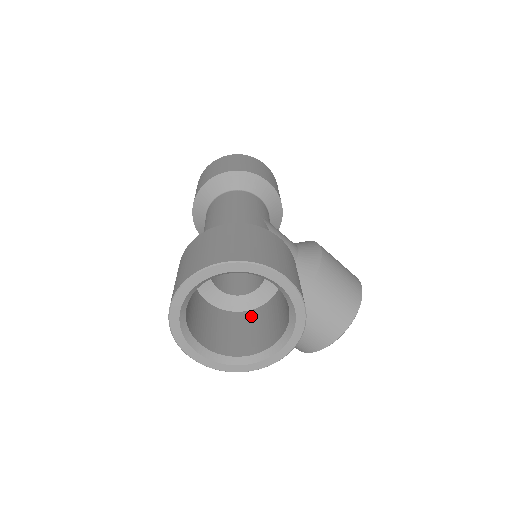
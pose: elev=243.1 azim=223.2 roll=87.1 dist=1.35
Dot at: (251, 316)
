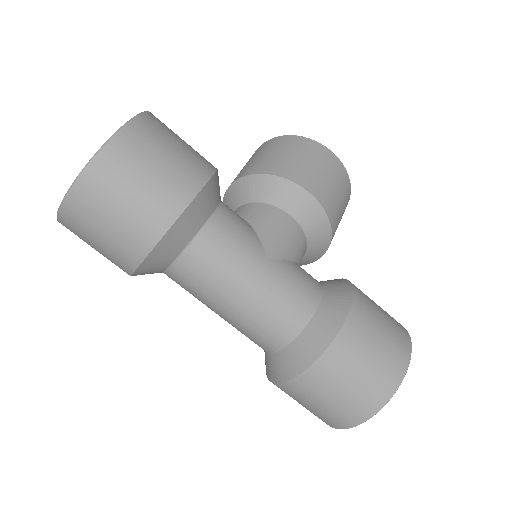
Dot at: occluded
